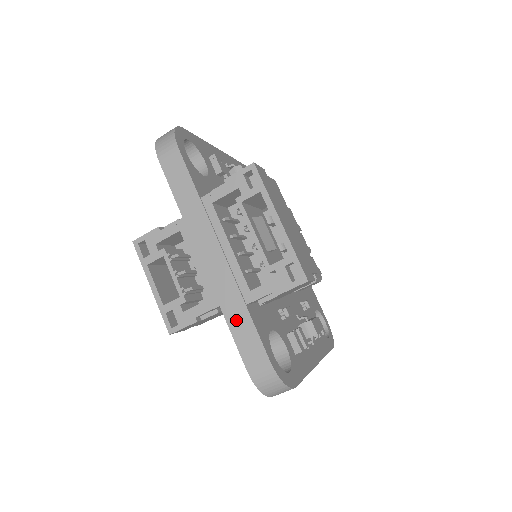
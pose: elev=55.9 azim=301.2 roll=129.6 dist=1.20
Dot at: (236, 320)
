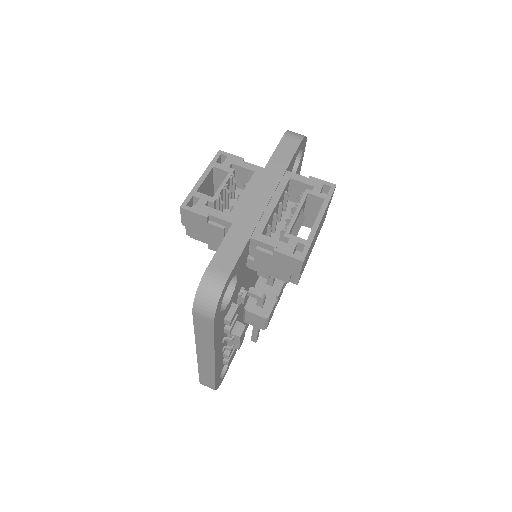
Dot at: (234, 238)
